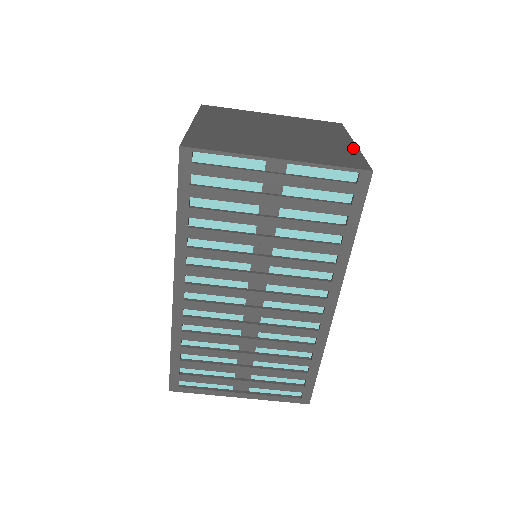
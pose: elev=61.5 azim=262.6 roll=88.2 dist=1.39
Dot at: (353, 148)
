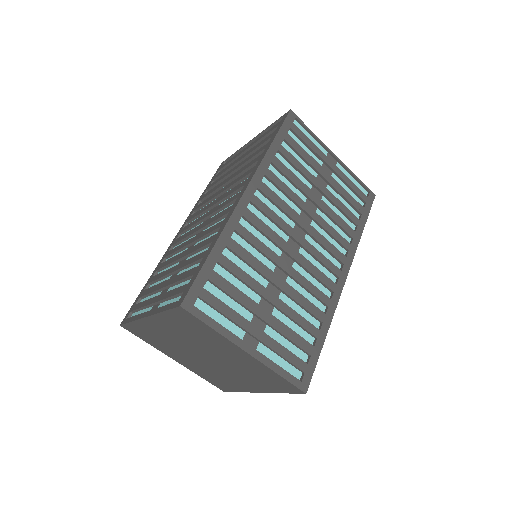
Dot at: occluded
